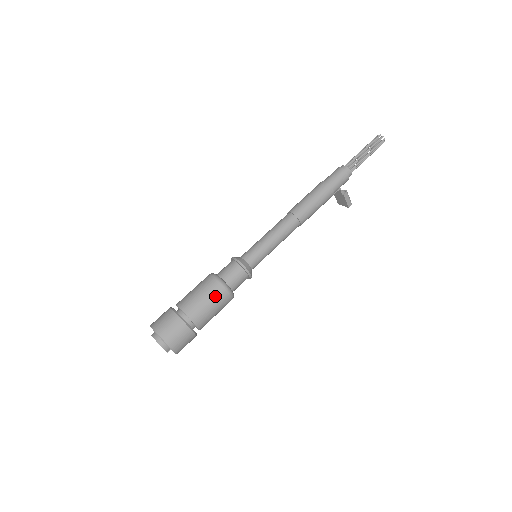
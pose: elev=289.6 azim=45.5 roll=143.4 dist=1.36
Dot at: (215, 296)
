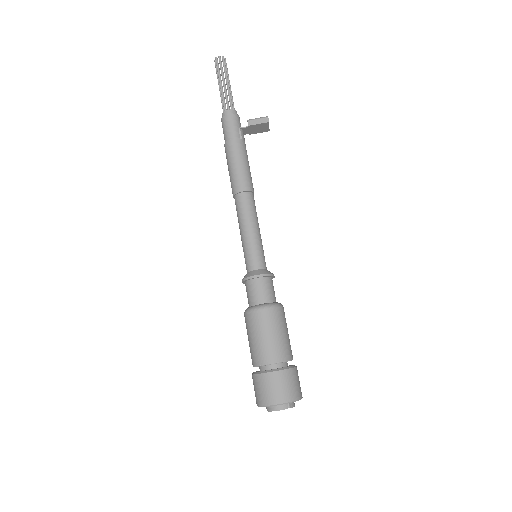
Dot at: (256, 326)
